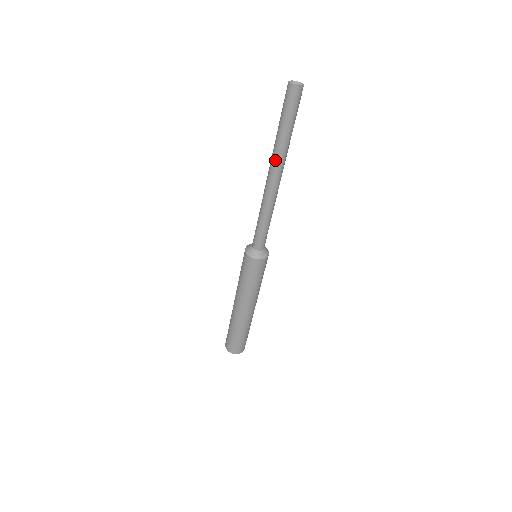
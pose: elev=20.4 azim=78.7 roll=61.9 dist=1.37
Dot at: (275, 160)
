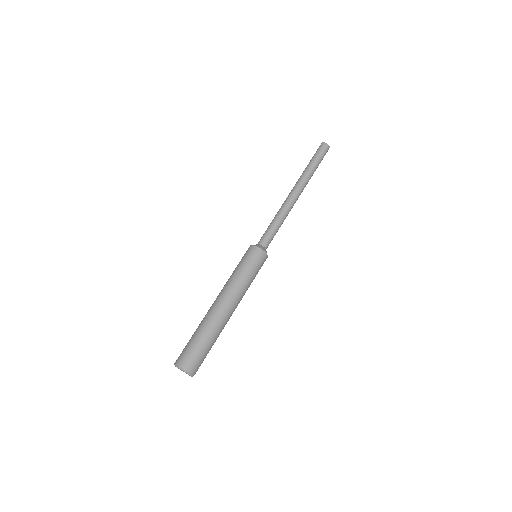
Dot at: (303, 181)
